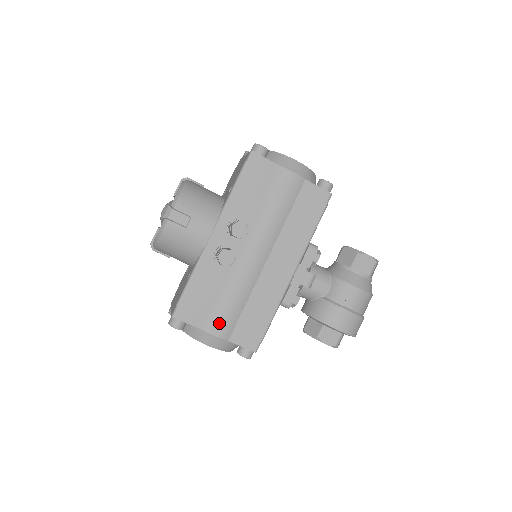
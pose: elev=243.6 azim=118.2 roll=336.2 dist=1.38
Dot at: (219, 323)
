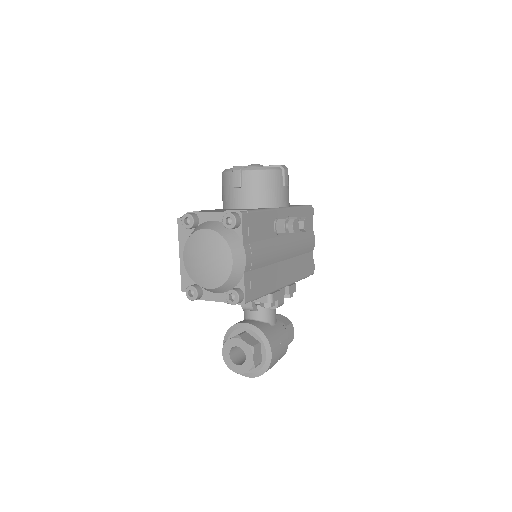
Dot at: (253, 255)
